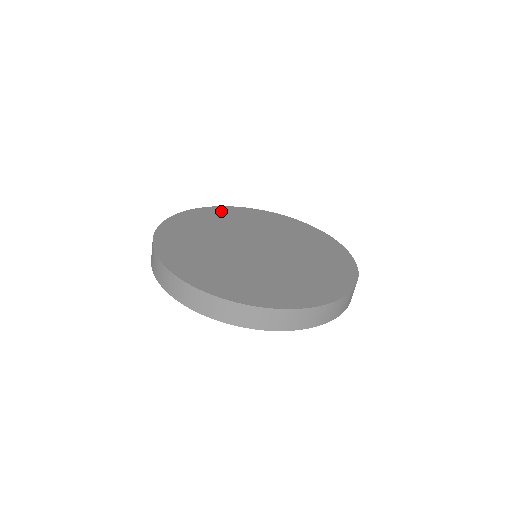
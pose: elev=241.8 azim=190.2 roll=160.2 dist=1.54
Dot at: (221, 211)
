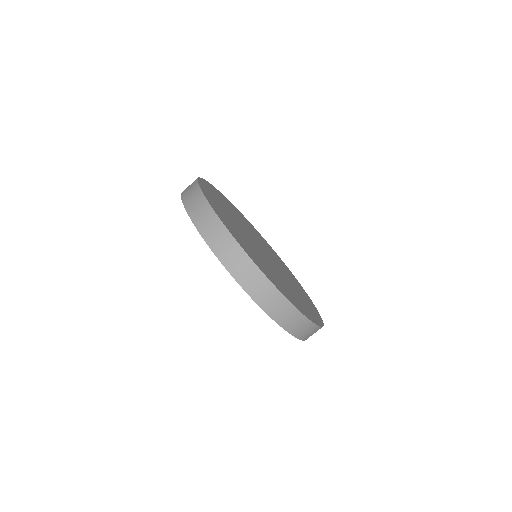
Dot at: (213, 189)
